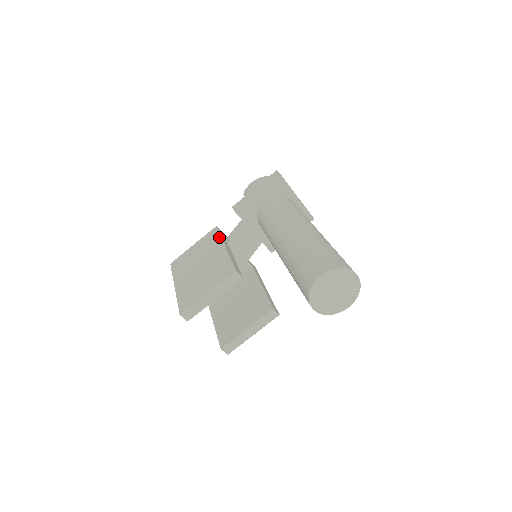
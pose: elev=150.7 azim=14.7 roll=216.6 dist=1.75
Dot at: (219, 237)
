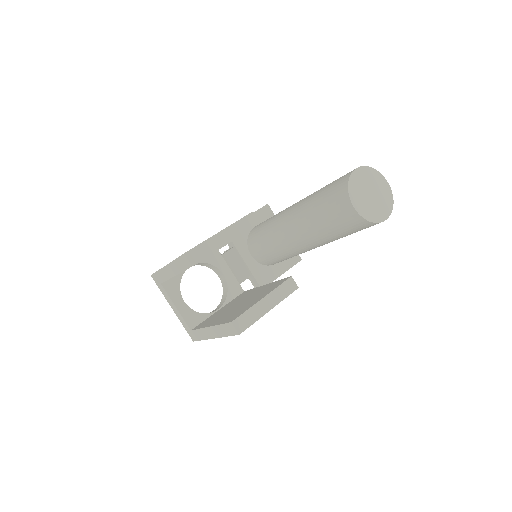
Dot at: occluded
